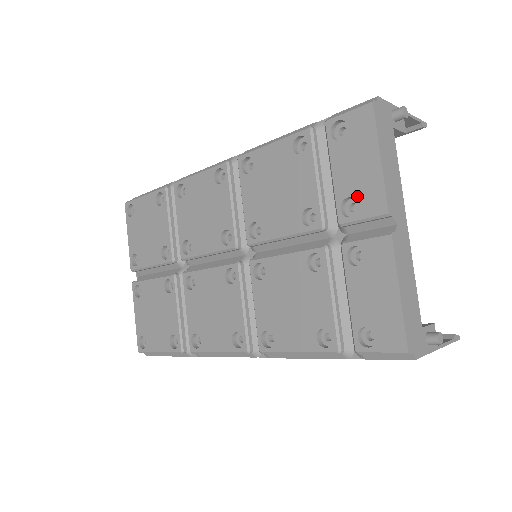
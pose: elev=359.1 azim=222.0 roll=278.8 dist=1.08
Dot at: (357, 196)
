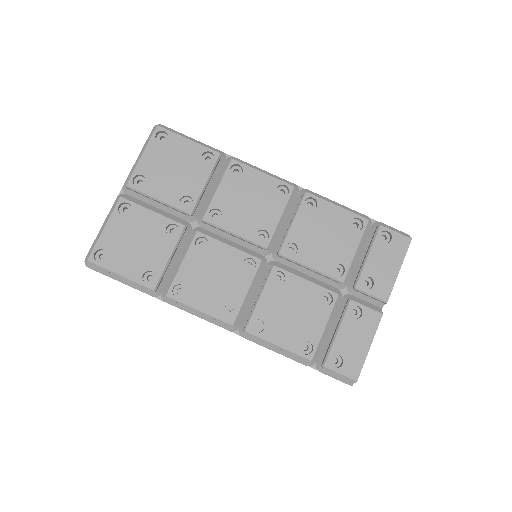
Dot at: (376, 280)
